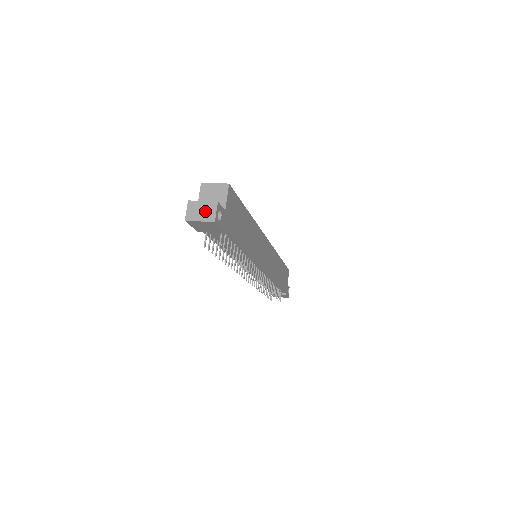
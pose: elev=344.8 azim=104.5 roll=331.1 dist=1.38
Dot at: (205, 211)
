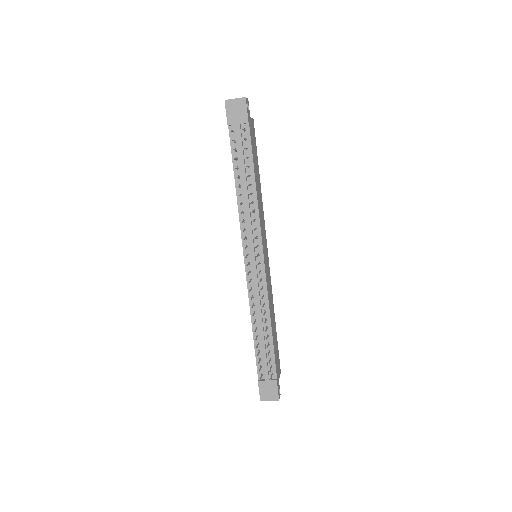
Dot at: occluded
